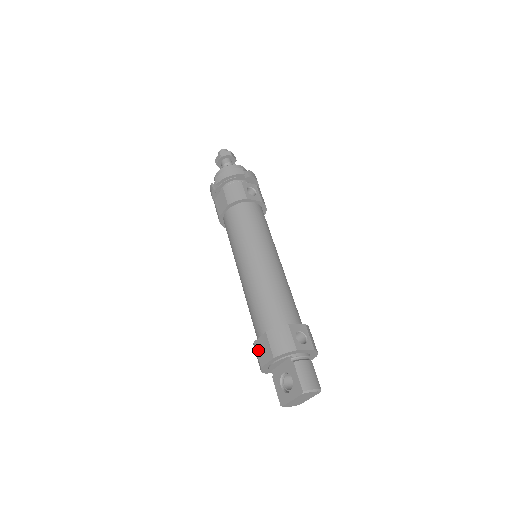
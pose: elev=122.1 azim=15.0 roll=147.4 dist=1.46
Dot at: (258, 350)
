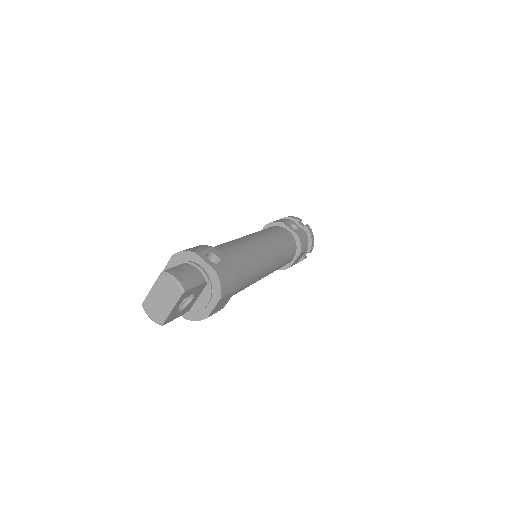
Dot at: occluded
